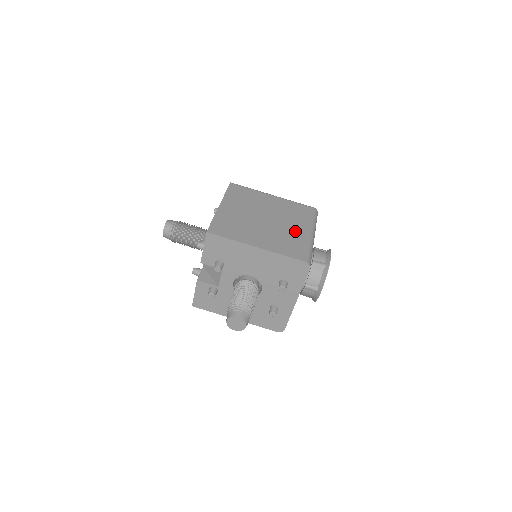
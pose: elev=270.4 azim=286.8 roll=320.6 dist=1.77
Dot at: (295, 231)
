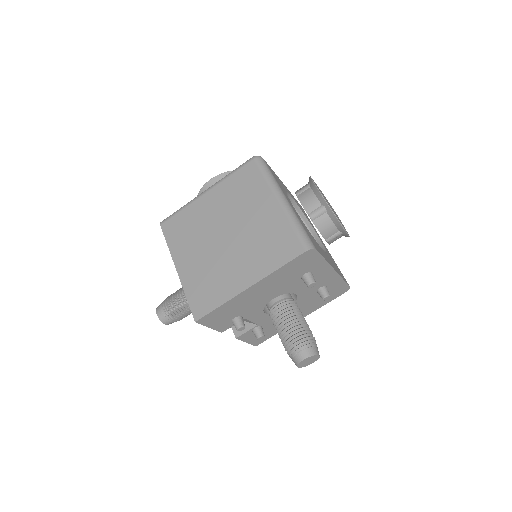
Dot at: (263, 218)
